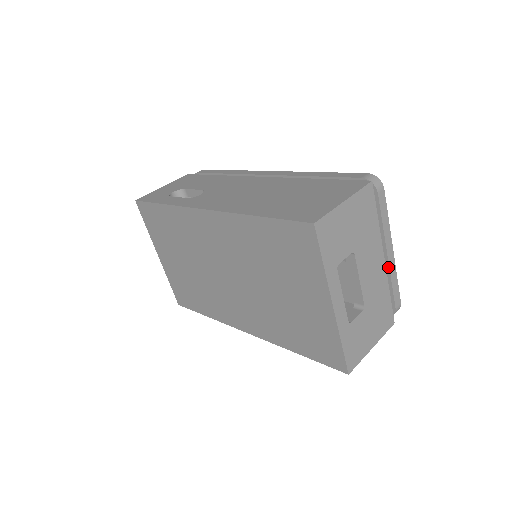
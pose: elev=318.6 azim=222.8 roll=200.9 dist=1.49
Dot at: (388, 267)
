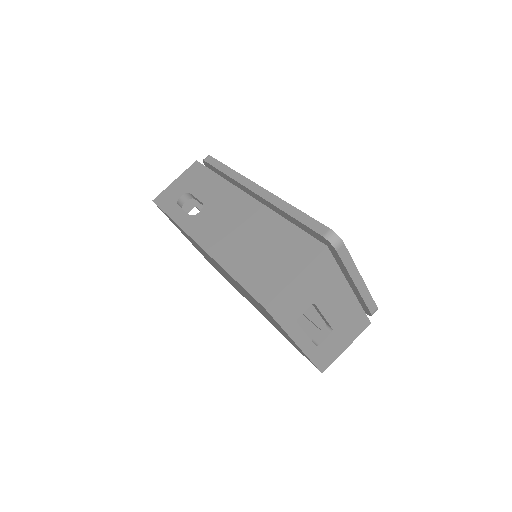
Dot at: (358, 292)
